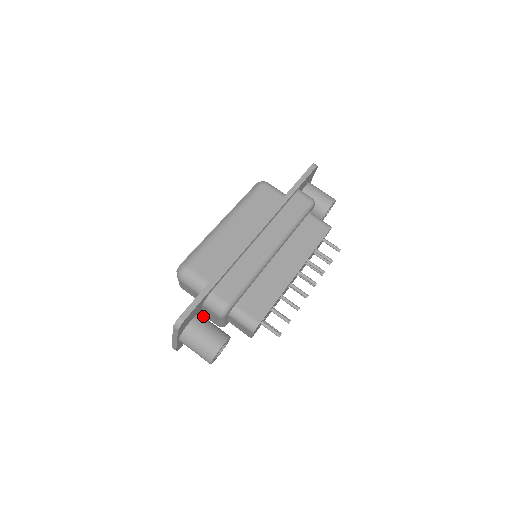
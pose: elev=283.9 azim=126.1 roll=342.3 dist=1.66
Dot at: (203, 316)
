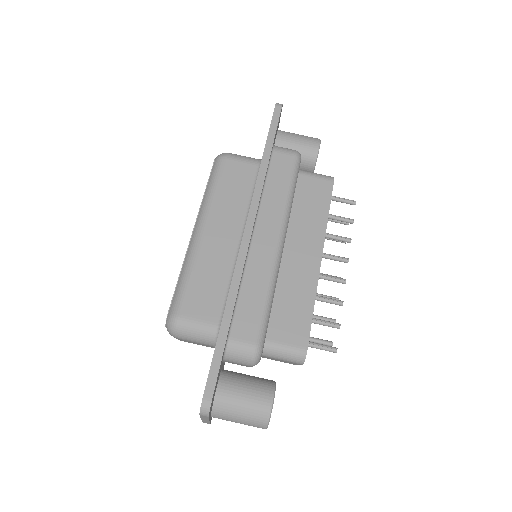
Dot at: occluded
